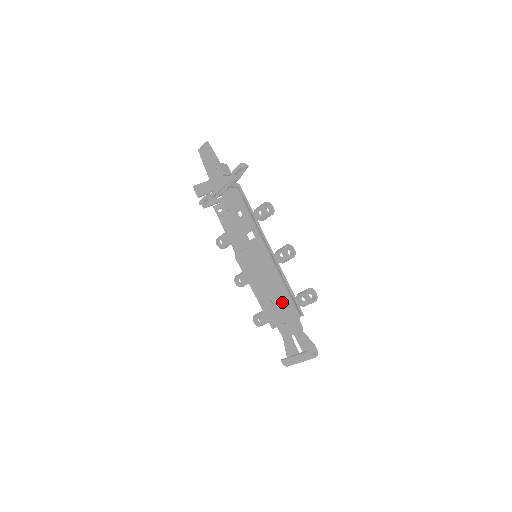
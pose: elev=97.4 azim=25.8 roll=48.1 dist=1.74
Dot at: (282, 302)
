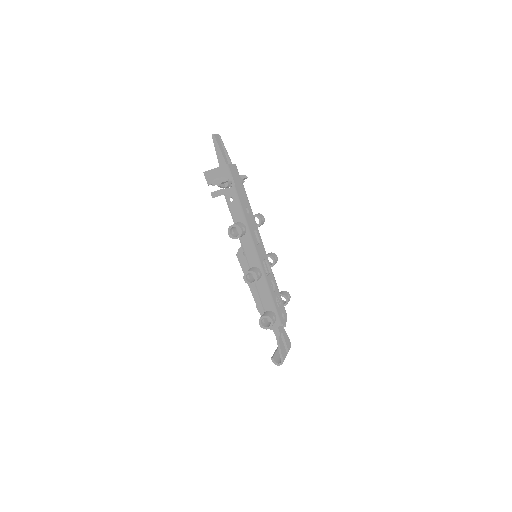
Dot at: (261, 309)
